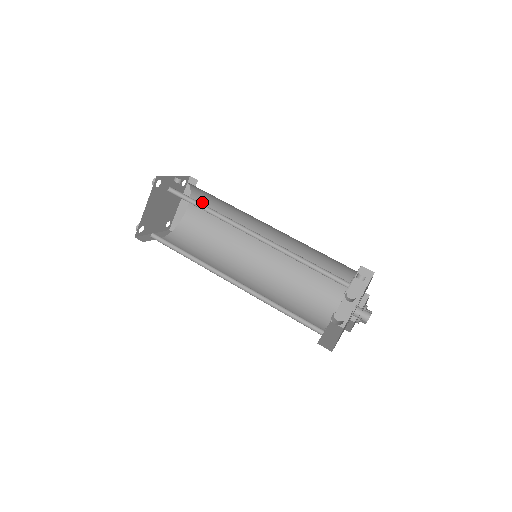
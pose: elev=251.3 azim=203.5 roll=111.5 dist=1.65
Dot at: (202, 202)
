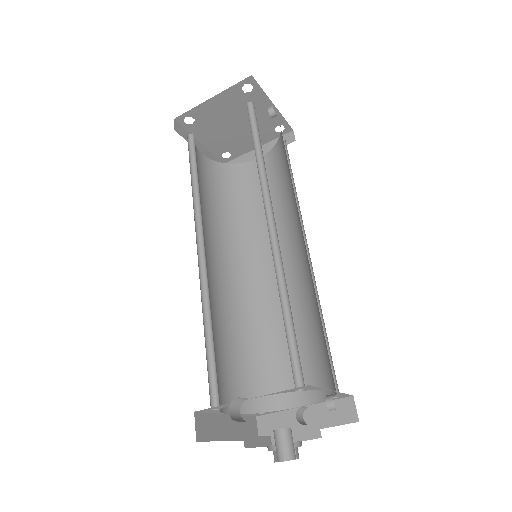
Dot at: (276, 163)
